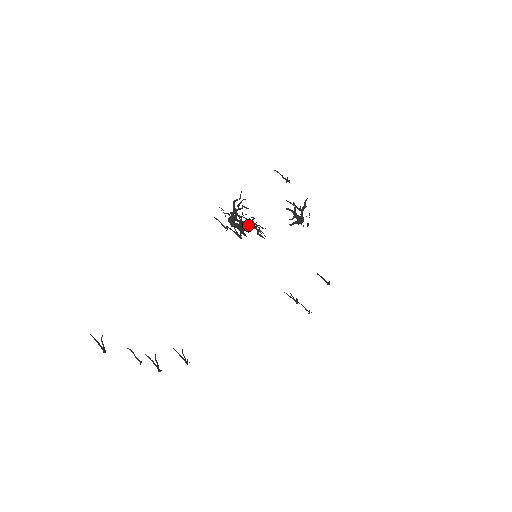
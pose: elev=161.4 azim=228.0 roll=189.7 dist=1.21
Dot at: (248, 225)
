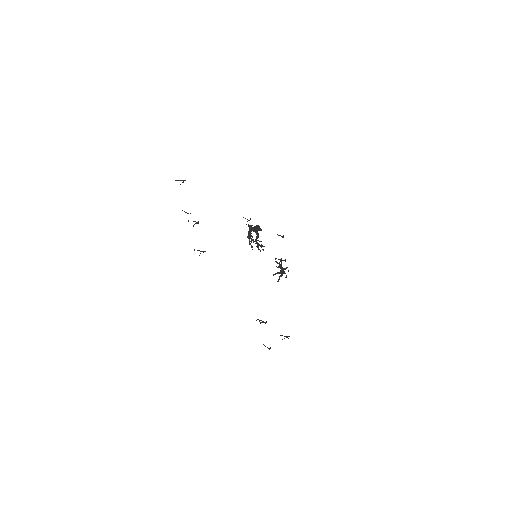
Dot at: (258, 234)
